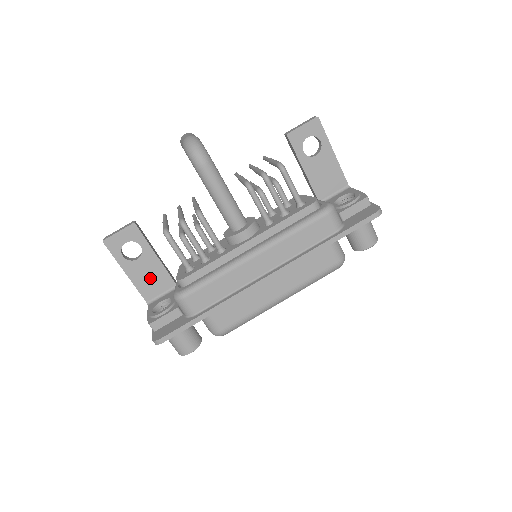
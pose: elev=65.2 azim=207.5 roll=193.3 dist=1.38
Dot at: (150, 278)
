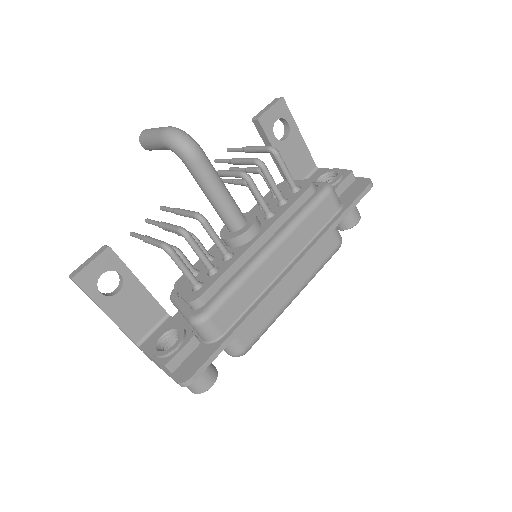
Dot at: (136, 312)
